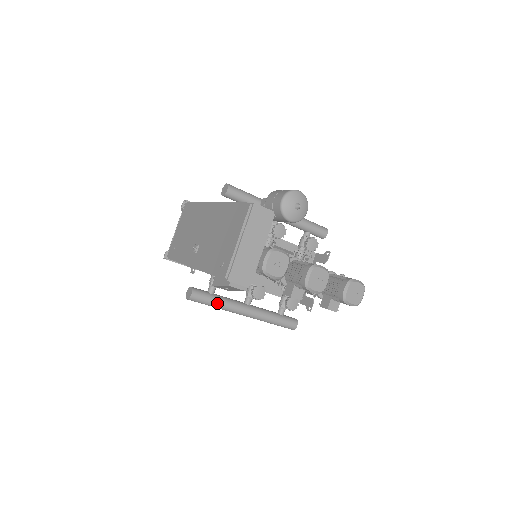
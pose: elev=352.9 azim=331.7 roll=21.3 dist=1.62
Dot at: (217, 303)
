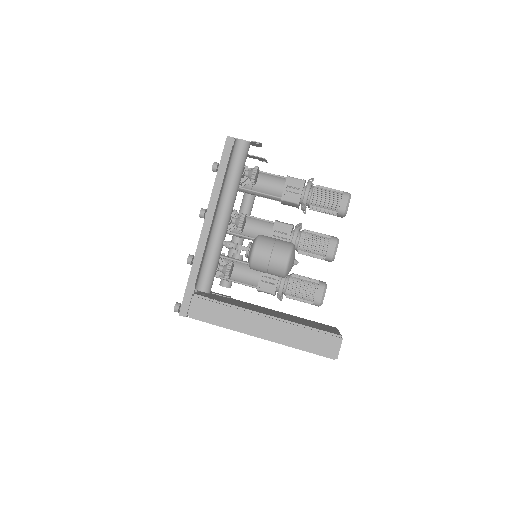
Dot at: occluded
